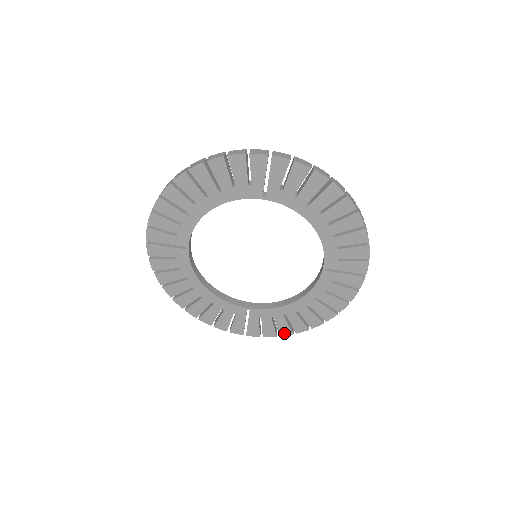
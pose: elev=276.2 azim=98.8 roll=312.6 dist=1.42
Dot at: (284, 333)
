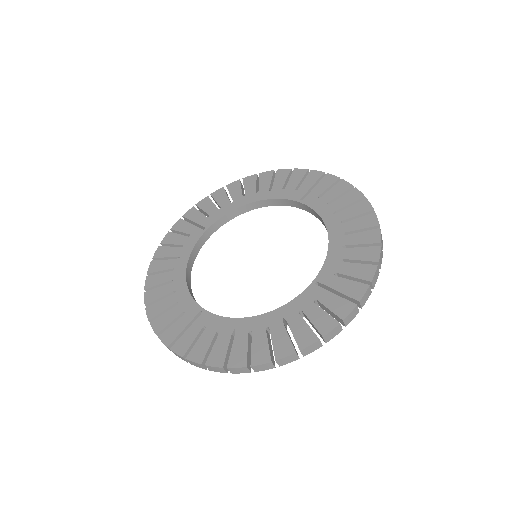
Dot at: (214, 361)
